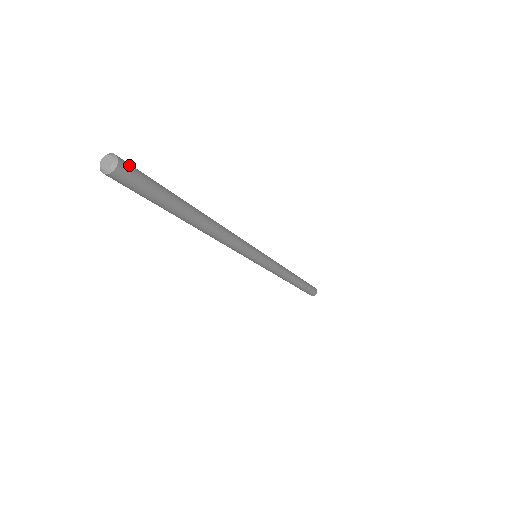
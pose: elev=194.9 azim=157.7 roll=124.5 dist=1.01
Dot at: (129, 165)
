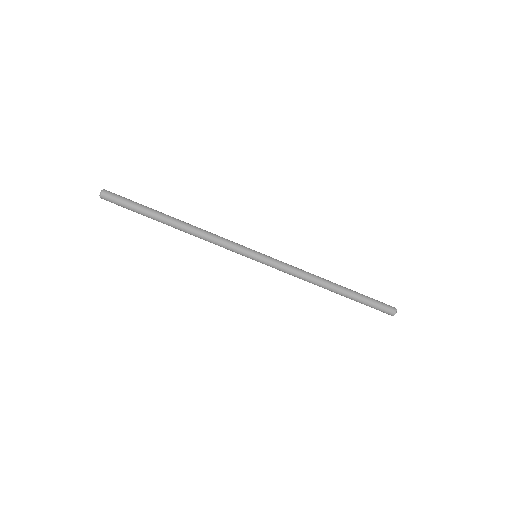
Dot at: (111, 192)
